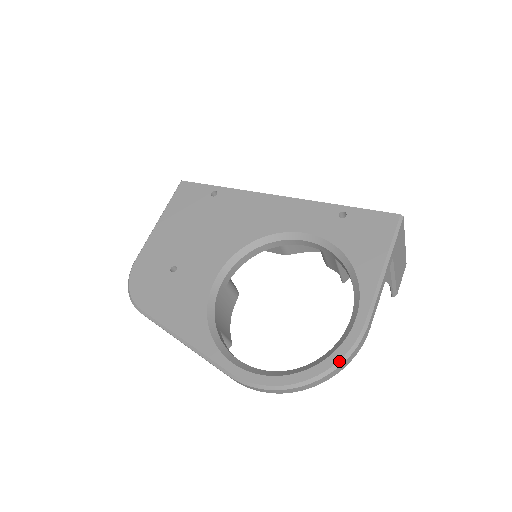
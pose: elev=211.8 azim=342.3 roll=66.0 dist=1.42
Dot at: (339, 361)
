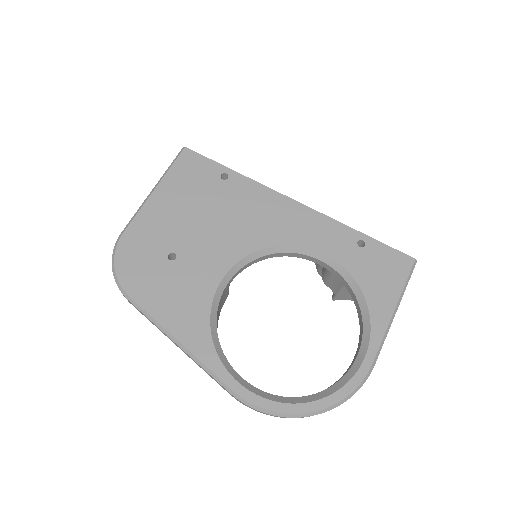
Dot at: (345, 398)
